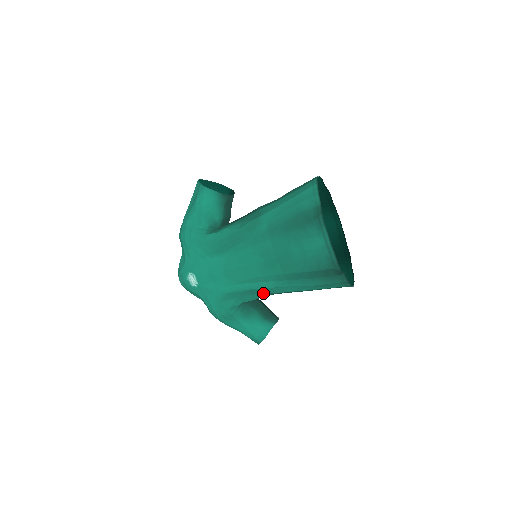
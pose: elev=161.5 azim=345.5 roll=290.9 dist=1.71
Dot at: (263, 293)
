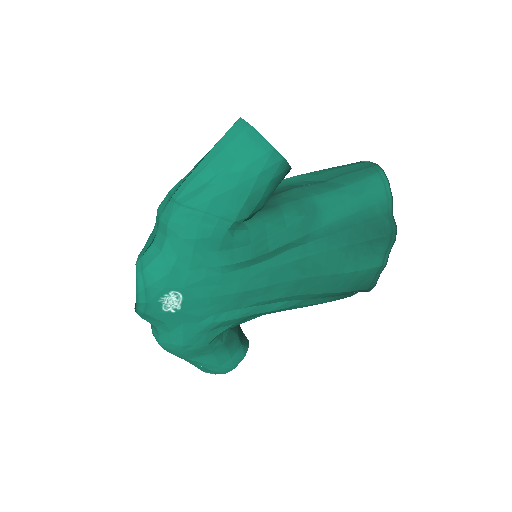
Dot at: (264, 314)
